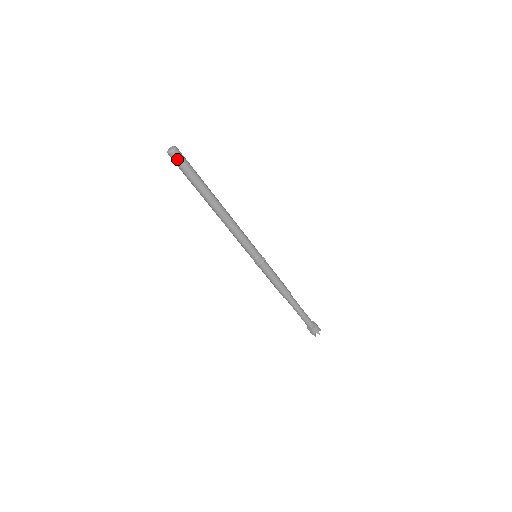
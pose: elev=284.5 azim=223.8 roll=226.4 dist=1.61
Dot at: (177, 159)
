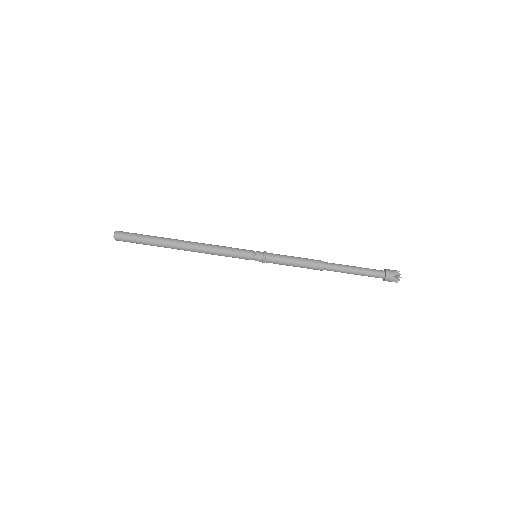
Dot at: (122, 236)
